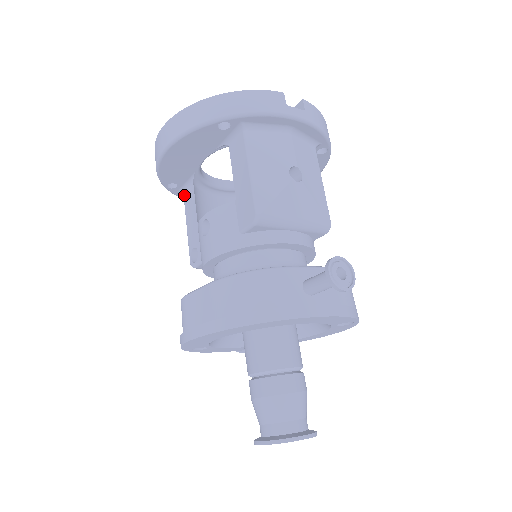
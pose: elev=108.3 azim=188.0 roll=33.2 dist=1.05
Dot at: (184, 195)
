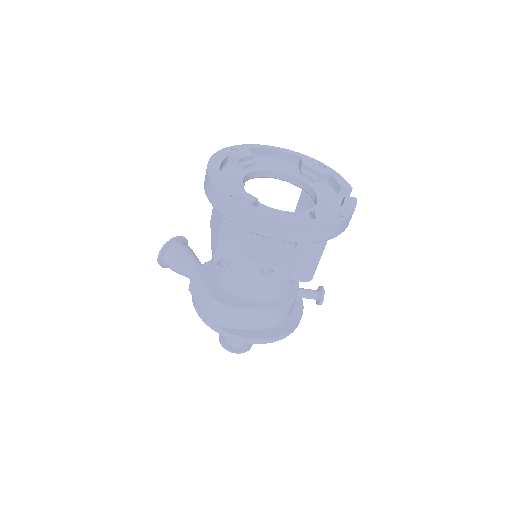
Dot at: occluded
